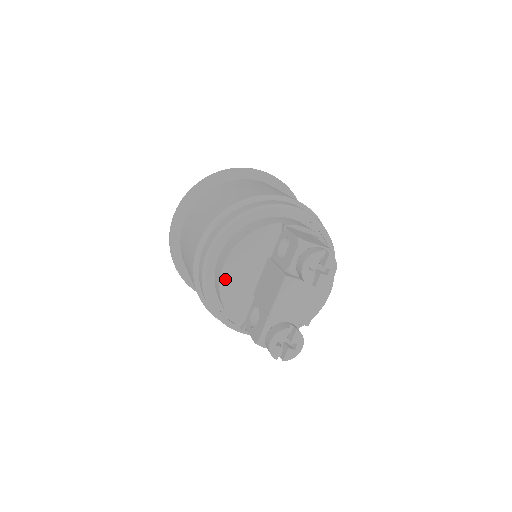
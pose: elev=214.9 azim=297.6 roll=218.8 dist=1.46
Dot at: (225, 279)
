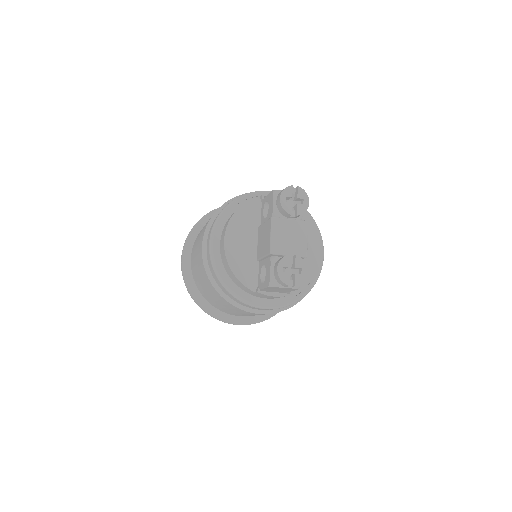
Dot at: (229, 251)
